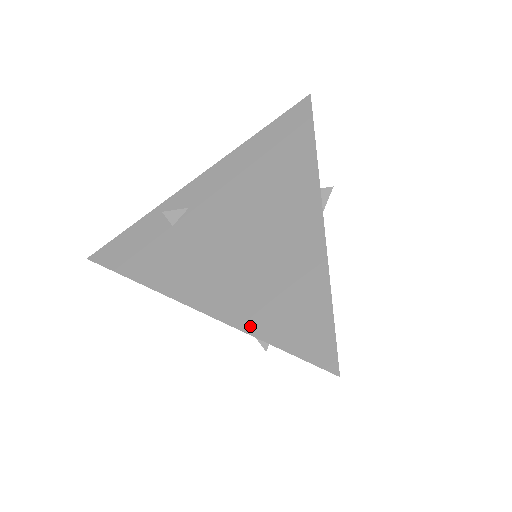
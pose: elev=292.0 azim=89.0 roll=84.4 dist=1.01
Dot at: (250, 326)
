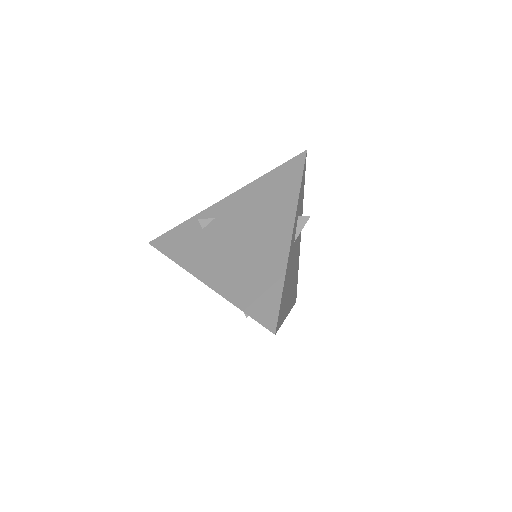
Dot at: (233, 298)
